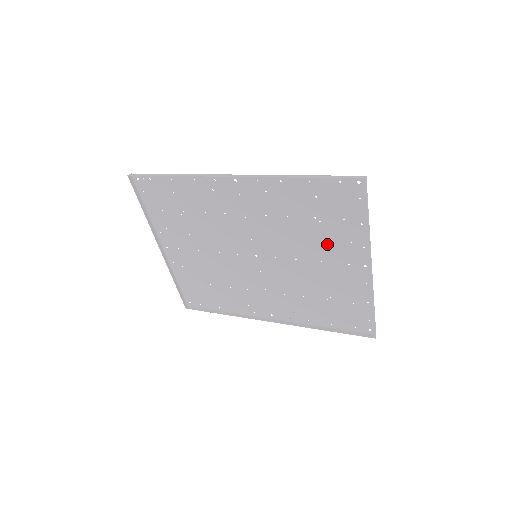
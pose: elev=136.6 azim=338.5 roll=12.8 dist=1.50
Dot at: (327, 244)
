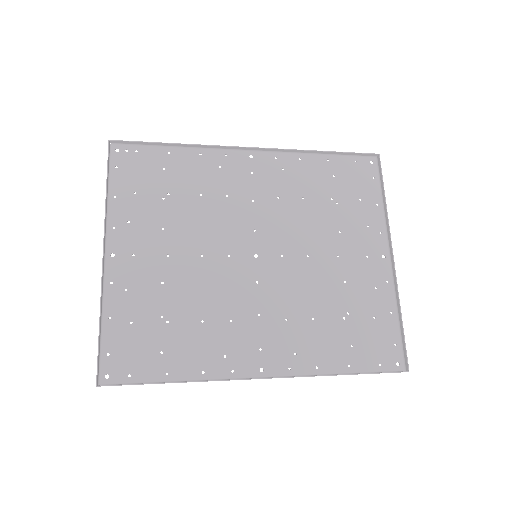
Dot at: (344, 231)
